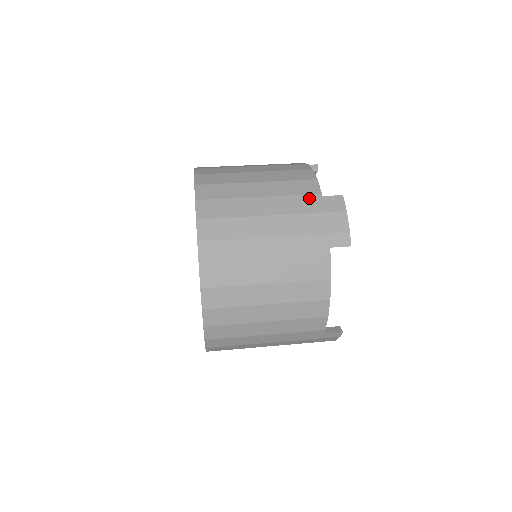
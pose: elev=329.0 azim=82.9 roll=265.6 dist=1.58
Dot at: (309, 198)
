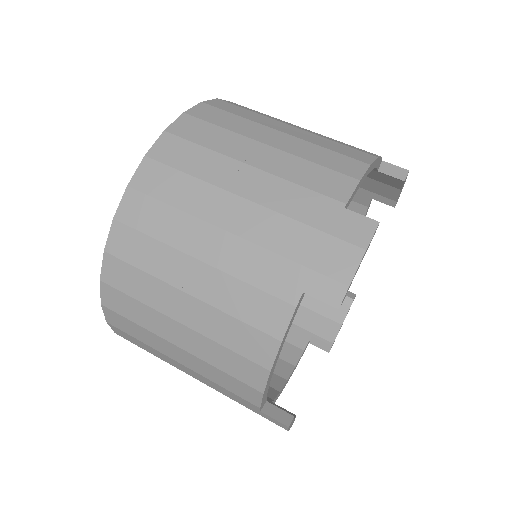
Dot at: (321, 201)
